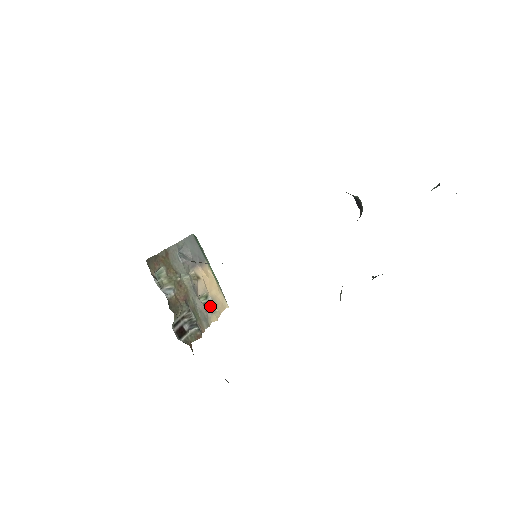
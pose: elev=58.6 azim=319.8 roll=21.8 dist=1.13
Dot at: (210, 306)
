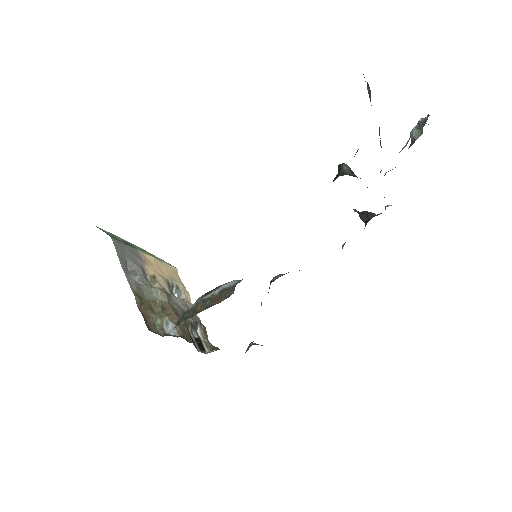
Dot at: (175, 288)
